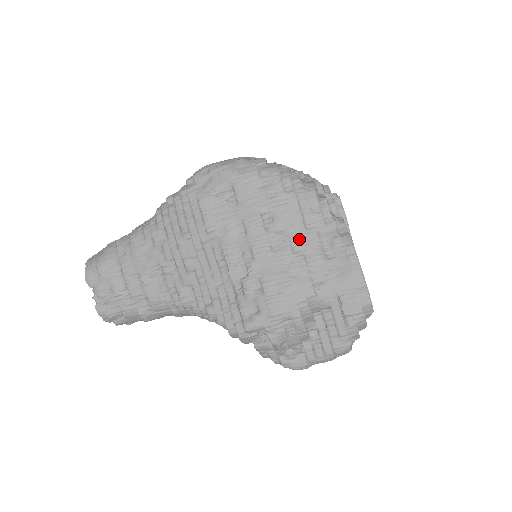
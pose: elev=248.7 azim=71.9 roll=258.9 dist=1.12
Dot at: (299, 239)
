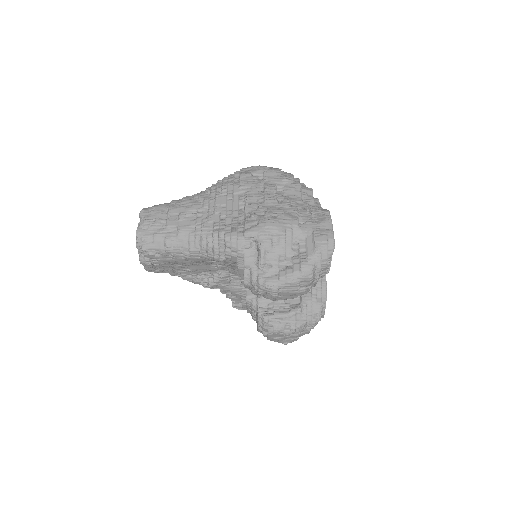
Dot at: (296, 202)
